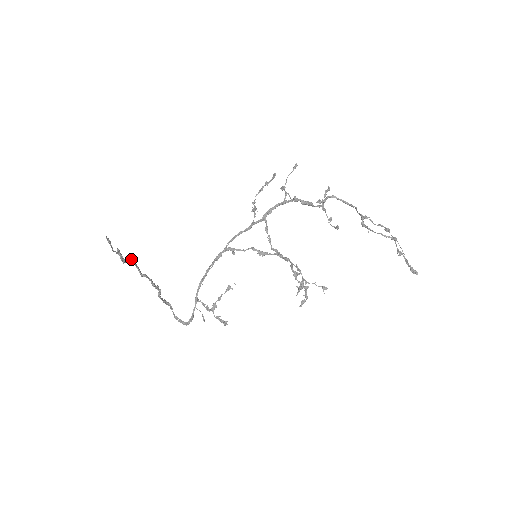
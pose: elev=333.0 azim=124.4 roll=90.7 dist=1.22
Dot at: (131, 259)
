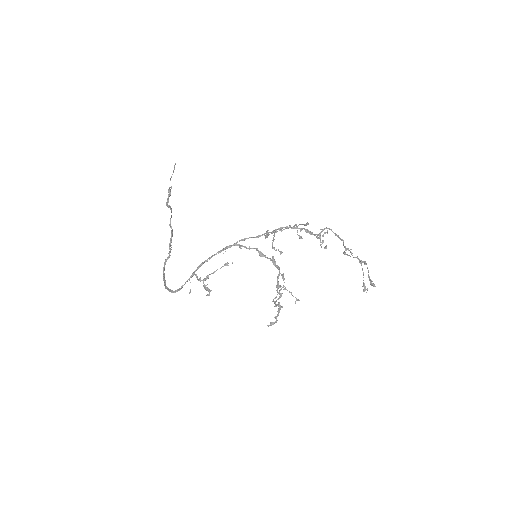
Dot at: occluded
